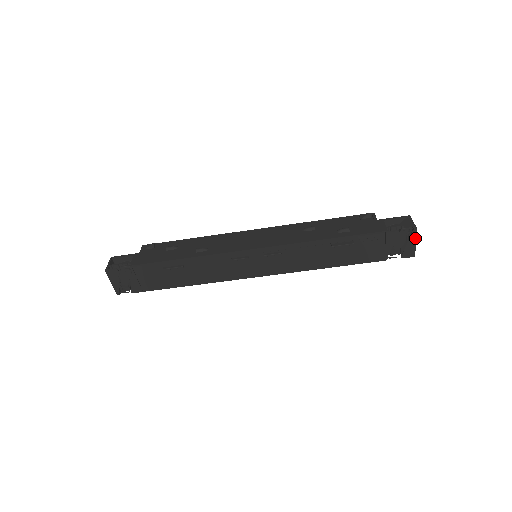
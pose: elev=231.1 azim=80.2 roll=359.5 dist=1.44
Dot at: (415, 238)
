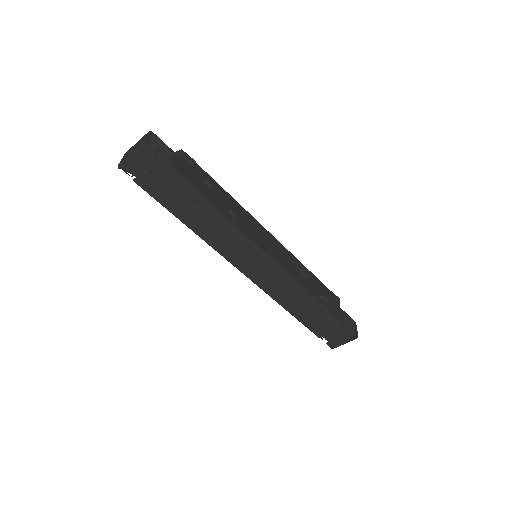
Dot at: (349, 341)
